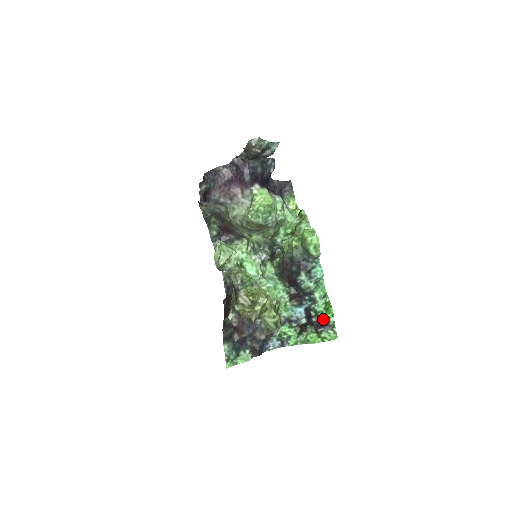
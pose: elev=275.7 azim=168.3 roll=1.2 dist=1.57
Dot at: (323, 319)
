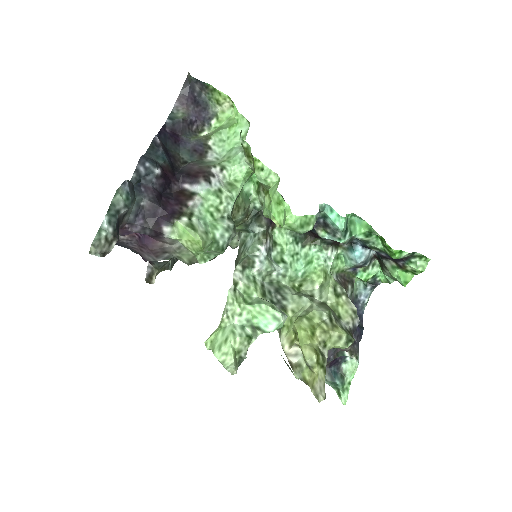
Dot at: (393, 258)
